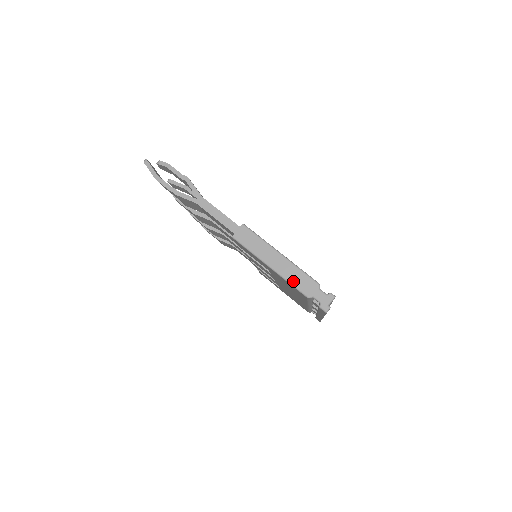
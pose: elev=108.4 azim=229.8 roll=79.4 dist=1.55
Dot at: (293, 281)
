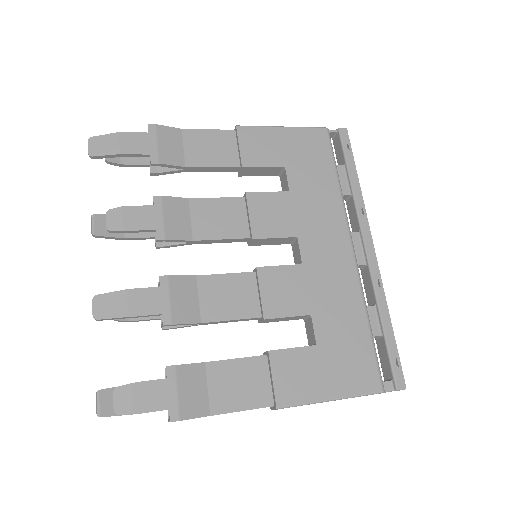
Dot at: (306, 129)
